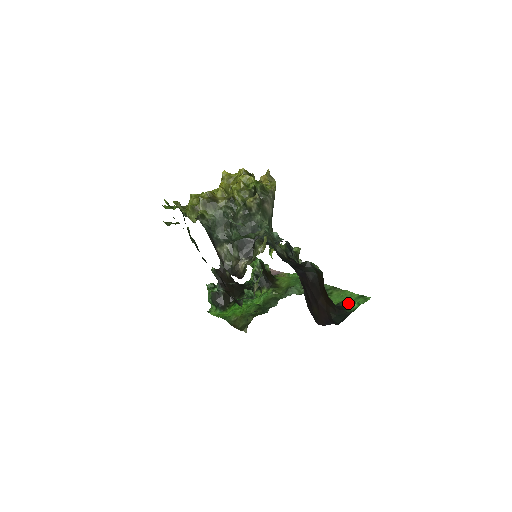
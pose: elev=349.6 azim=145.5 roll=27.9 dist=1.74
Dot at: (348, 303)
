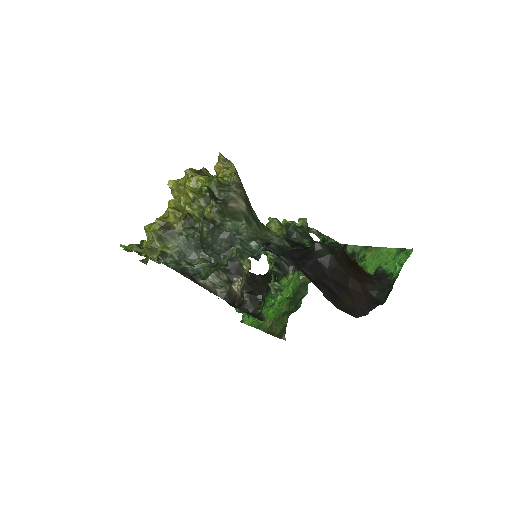
Dot at: (388, 266)
